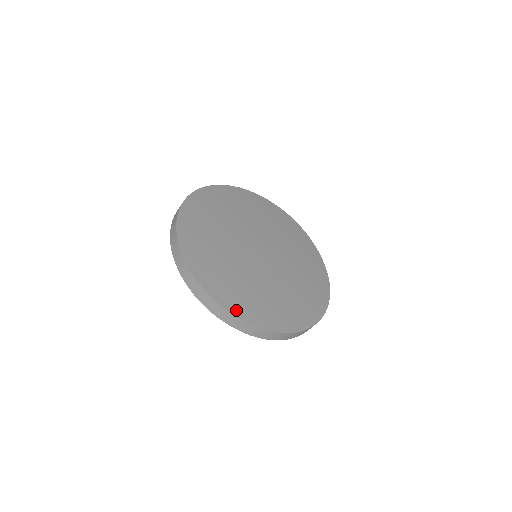
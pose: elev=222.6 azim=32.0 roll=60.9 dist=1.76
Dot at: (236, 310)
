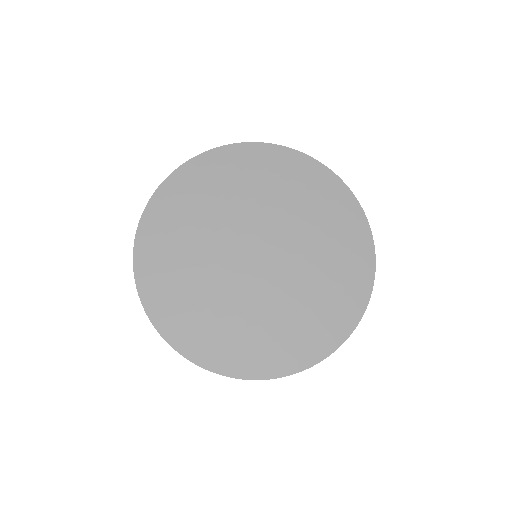
Dot at: (197, 355)
